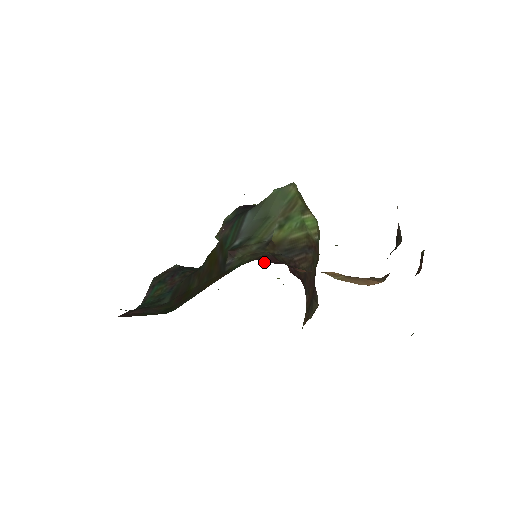
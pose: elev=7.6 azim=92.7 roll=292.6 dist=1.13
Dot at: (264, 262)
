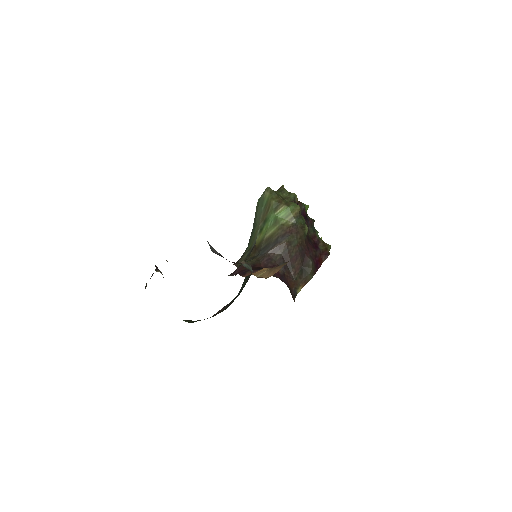
Dot at: occluded
